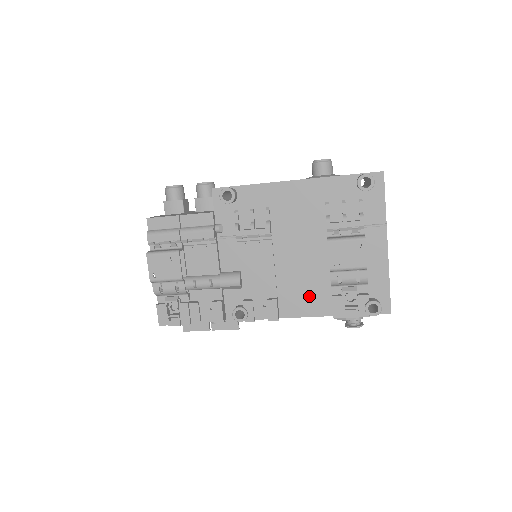
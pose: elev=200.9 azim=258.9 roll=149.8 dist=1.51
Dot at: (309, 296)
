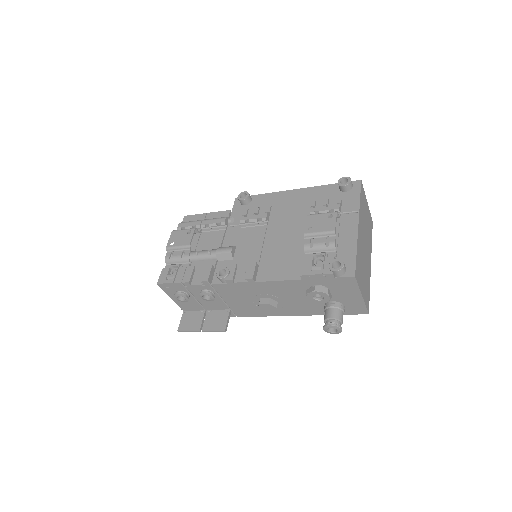
Dot at: (285, 264)
